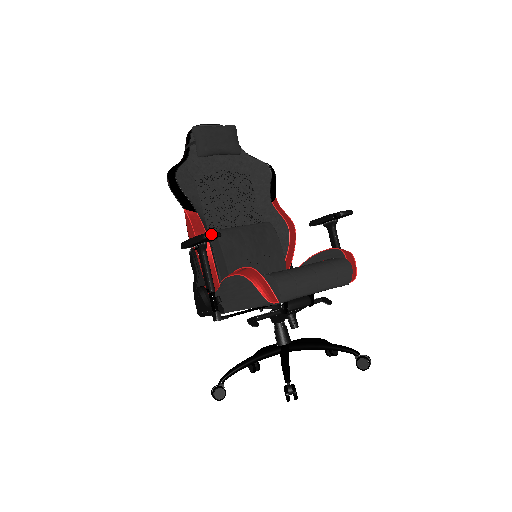
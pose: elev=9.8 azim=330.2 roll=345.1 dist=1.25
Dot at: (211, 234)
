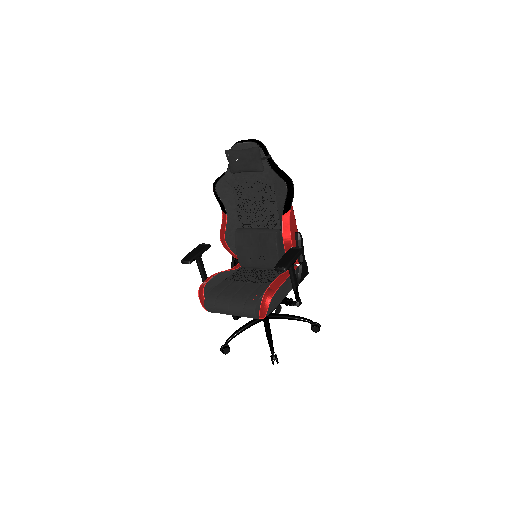
Dot at: (184, 262)
